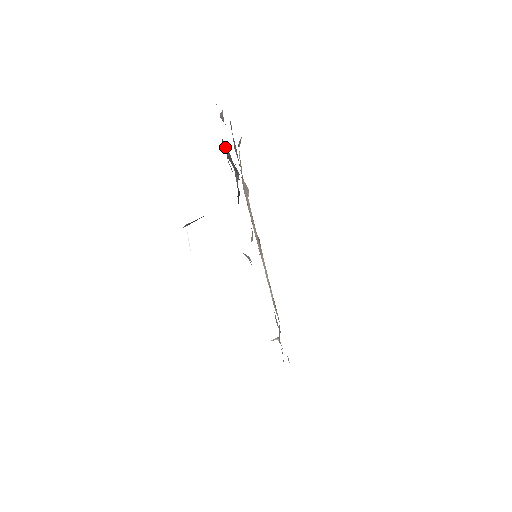
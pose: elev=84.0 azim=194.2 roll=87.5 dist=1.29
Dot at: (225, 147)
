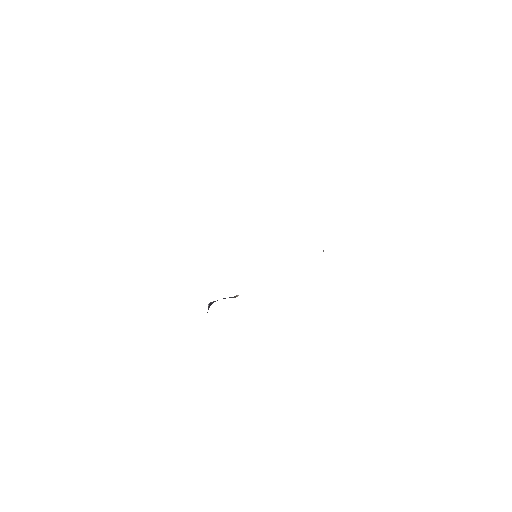
Dot at: occluded
